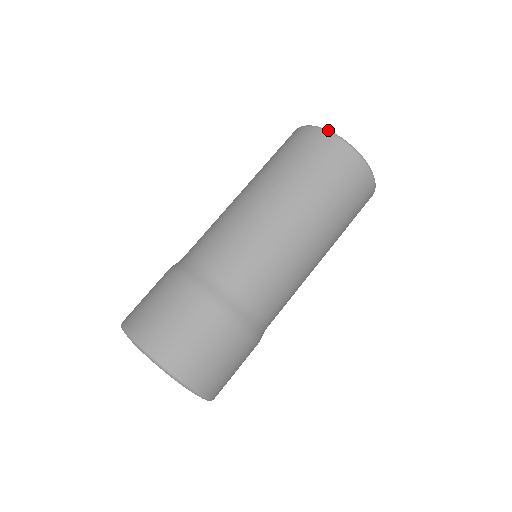
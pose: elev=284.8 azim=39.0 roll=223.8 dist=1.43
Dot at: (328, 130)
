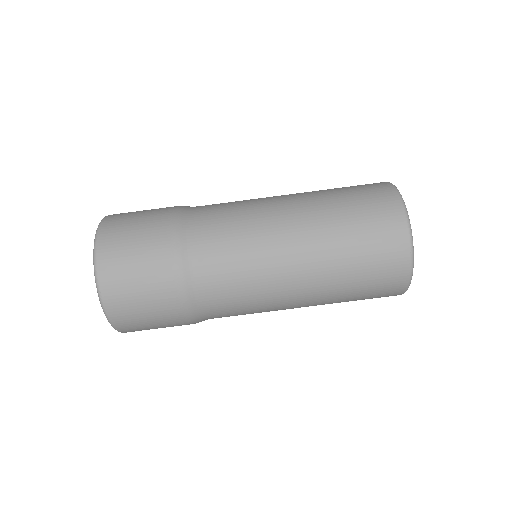
Dot at: occluded
